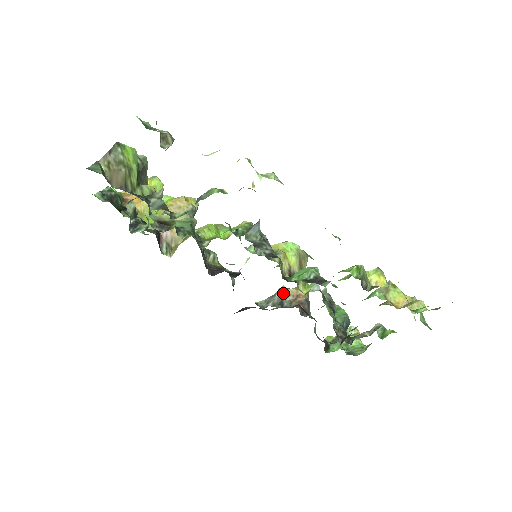
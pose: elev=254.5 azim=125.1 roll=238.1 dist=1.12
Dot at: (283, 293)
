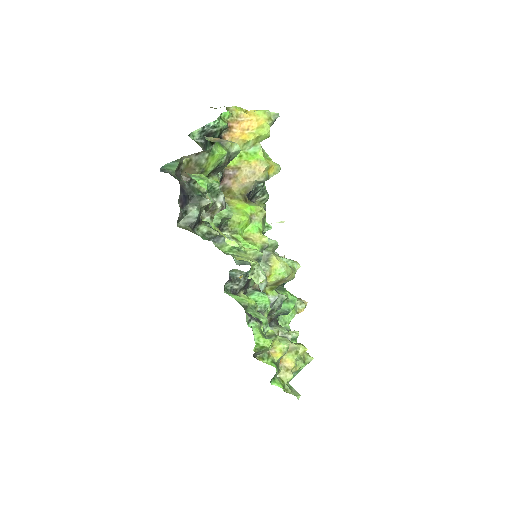
Dot at: occluded
